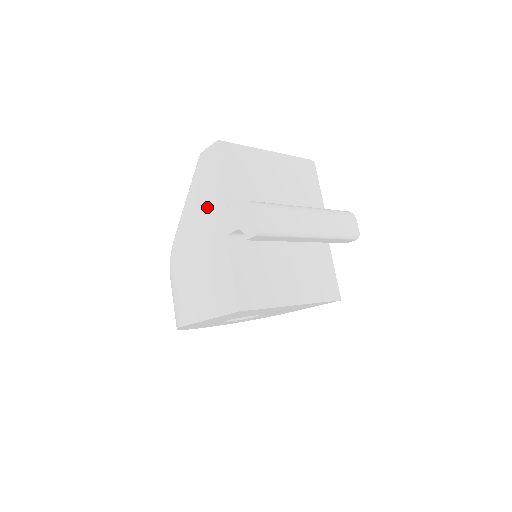
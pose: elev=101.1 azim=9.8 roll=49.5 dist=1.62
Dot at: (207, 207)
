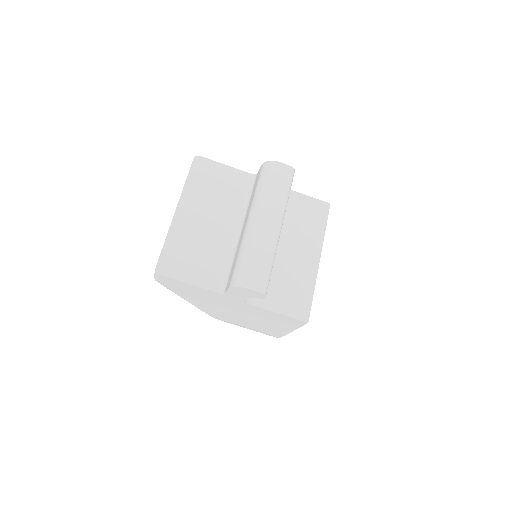
Dot at: (207, 298)
